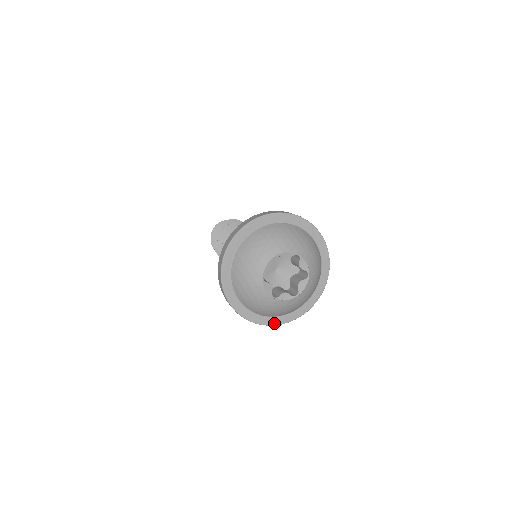
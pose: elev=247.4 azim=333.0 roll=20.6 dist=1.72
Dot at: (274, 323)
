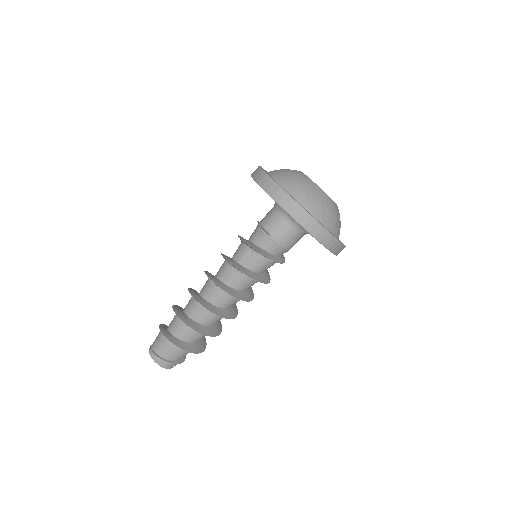
Dot at: (326, 229)
